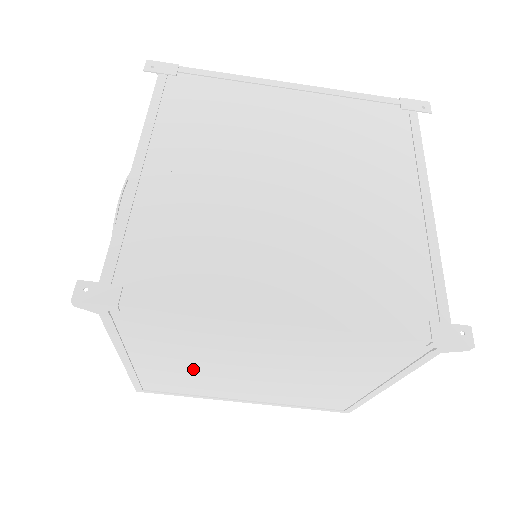
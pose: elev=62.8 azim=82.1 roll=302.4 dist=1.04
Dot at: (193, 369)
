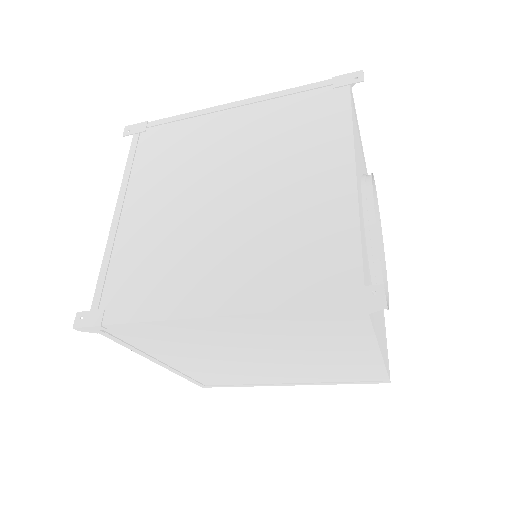
Dot at: (213, 363)
